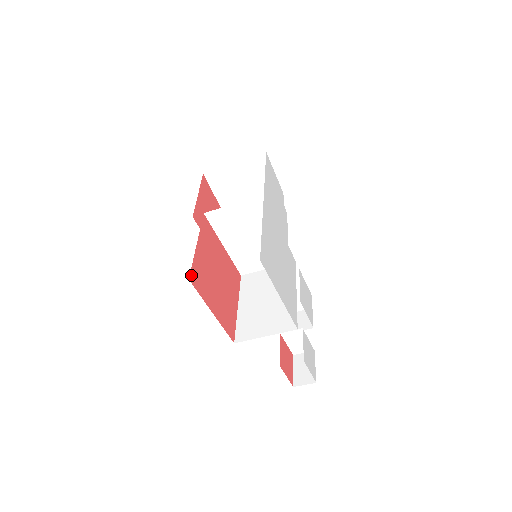
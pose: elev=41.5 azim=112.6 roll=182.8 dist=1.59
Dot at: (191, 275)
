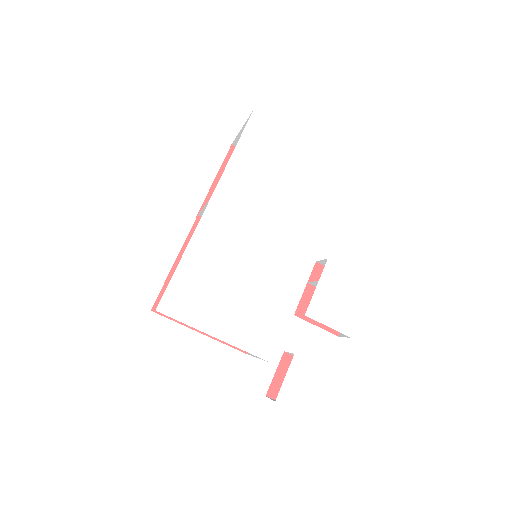
Dot at: (157, 303)
